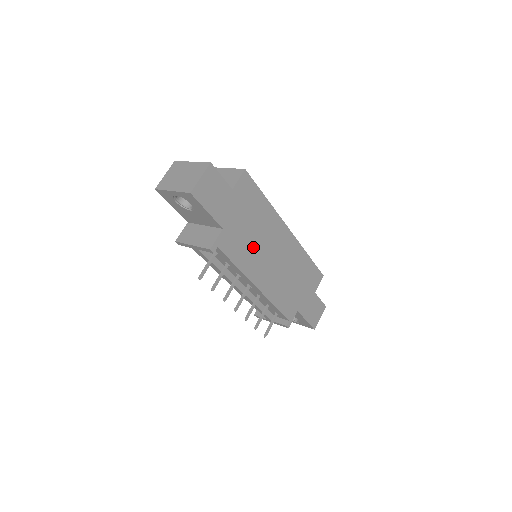
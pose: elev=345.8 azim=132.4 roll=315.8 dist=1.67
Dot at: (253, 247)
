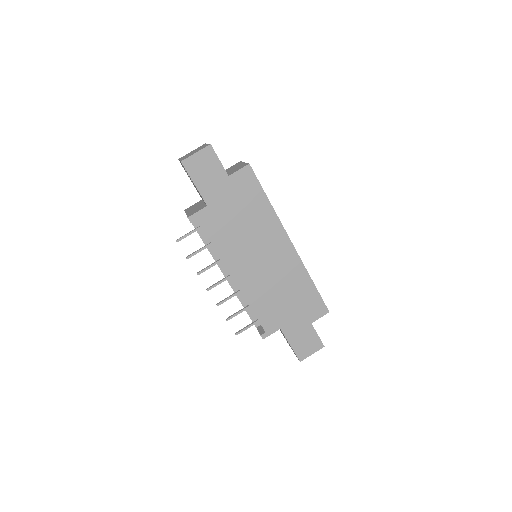
Dot at: (239, 238)
